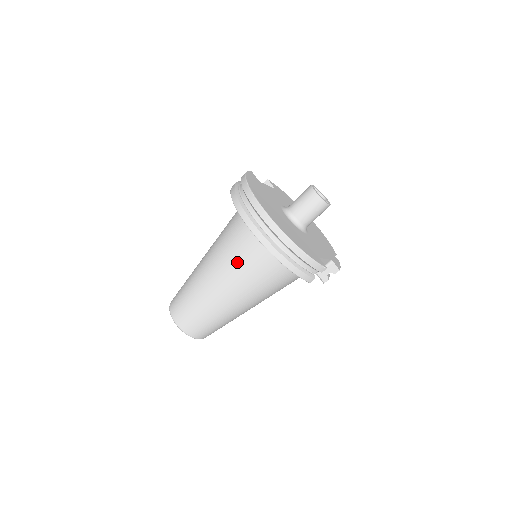
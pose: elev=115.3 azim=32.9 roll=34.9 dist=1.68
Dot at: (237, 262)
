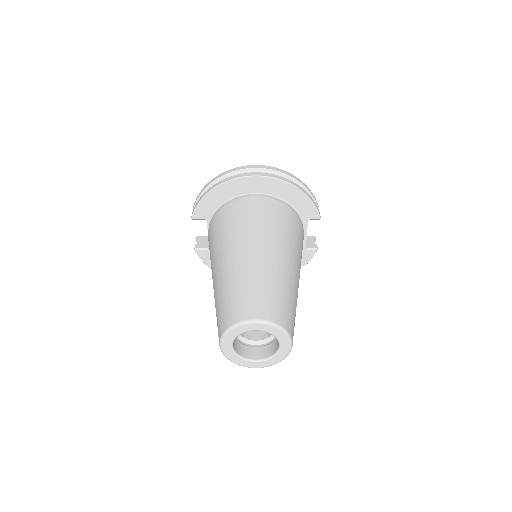
Dot at: (266, 221)
